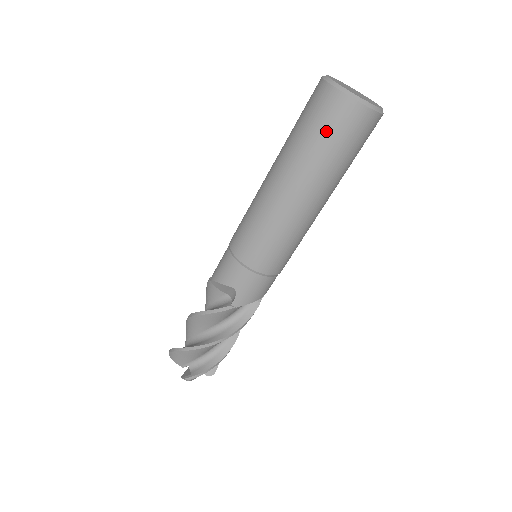
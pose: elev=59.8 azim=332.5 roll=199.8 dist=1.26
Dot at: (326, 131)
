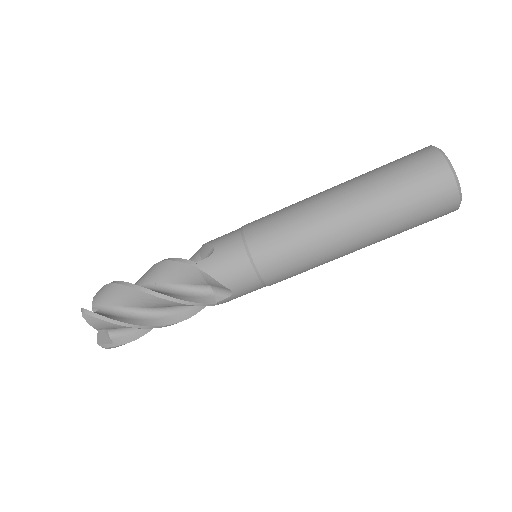
Dot at: (403, 167)
